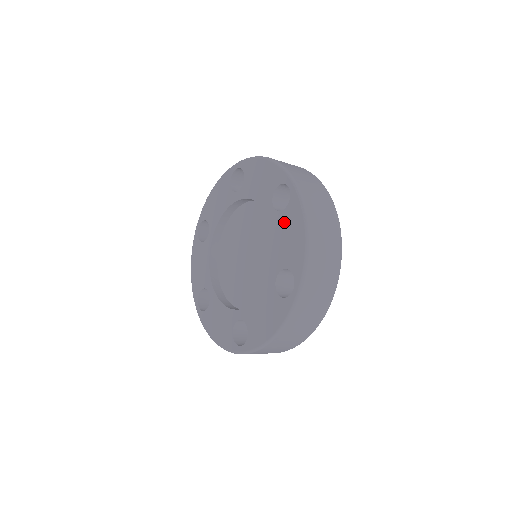
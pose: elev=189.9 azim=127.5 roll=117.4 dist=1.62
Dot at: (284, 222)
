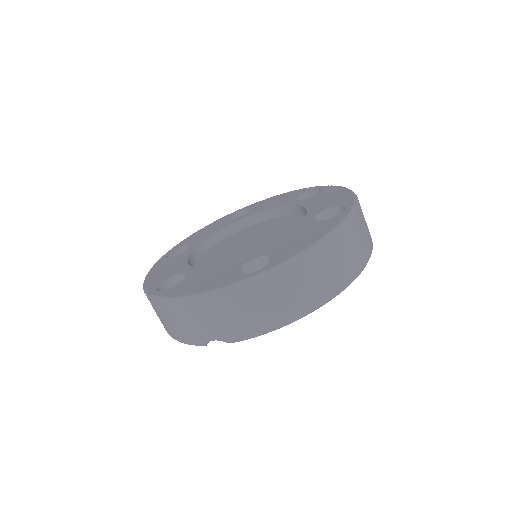
Dot at: (317, 197)
